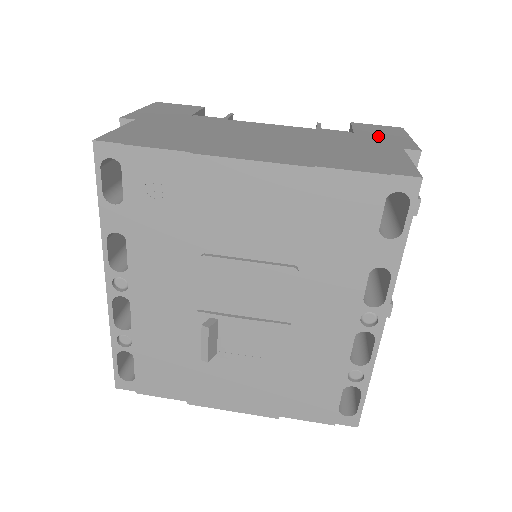
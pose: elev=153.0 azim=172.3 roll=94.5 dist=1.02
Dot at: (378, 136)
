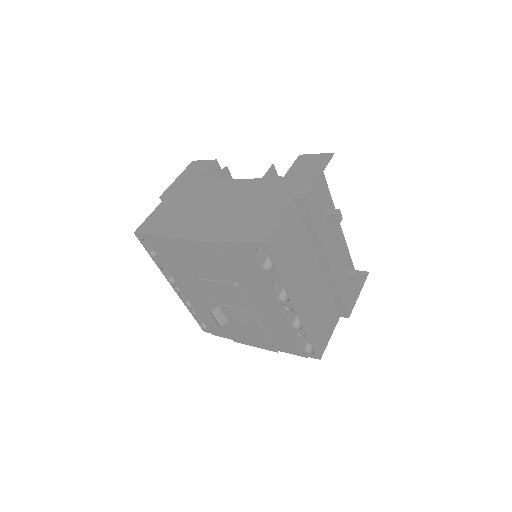
Dot at: (295, 179)
